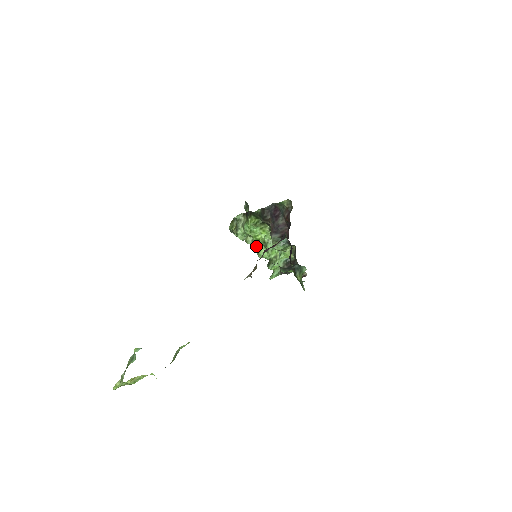
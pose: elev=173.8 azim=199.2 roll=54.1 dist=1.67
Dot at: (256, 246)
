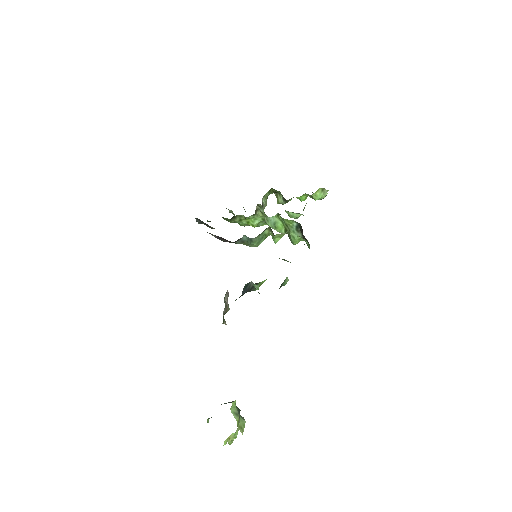
Dot at: occluded
